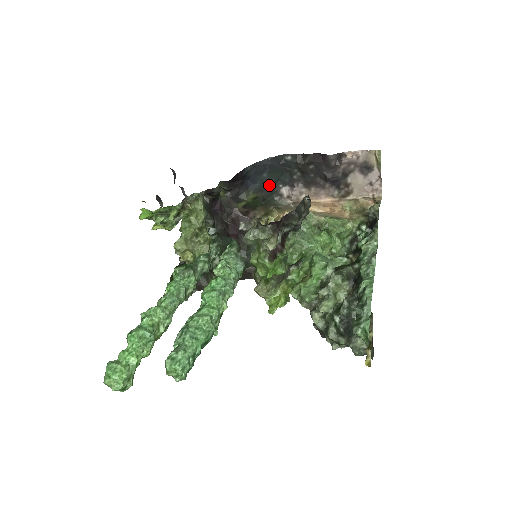
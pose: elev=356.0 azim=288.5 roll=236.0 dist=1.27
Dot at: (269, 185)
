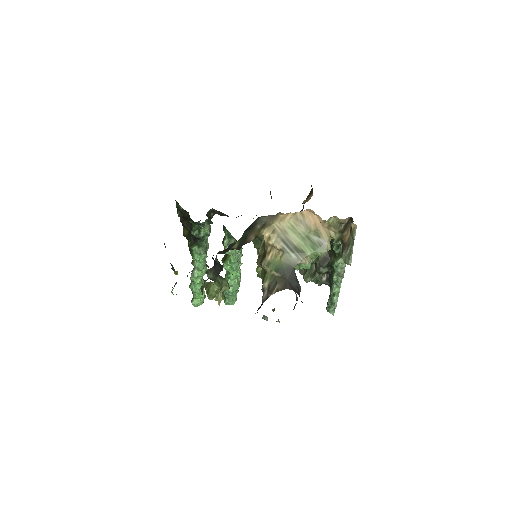
Dot at: occluded
